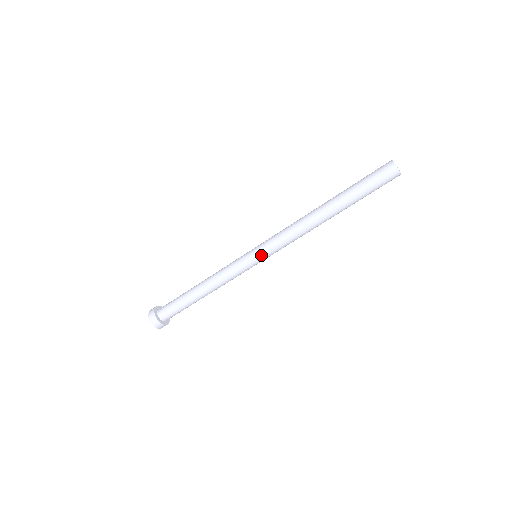
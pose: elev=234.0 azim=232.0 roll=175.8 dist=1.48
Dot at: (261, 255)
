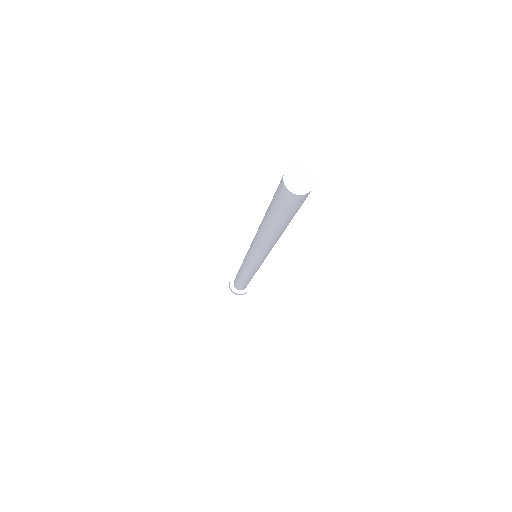
Dot at: (257, 263)
